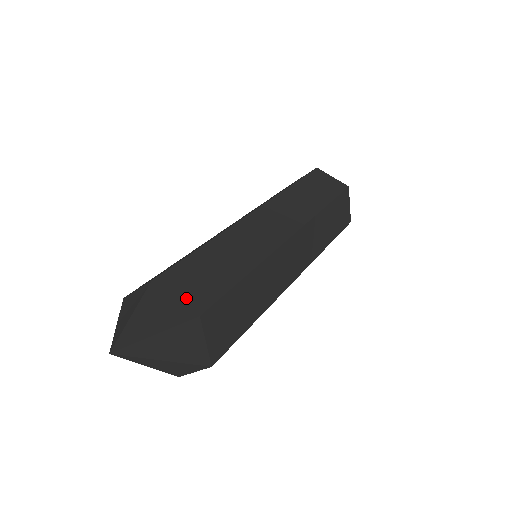
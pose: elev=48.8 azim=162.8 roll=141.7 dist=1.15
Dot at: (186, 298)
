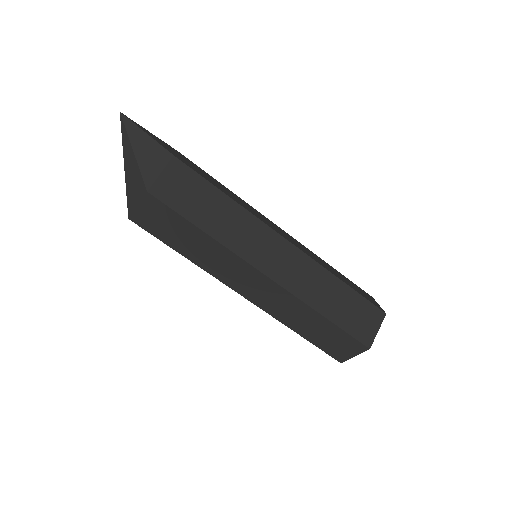
Dot at: (180, 157)
